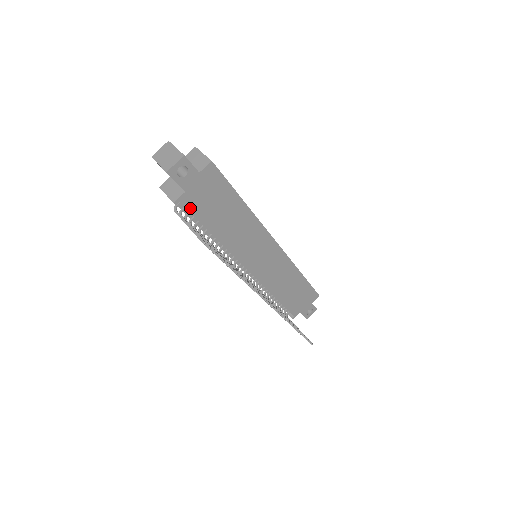
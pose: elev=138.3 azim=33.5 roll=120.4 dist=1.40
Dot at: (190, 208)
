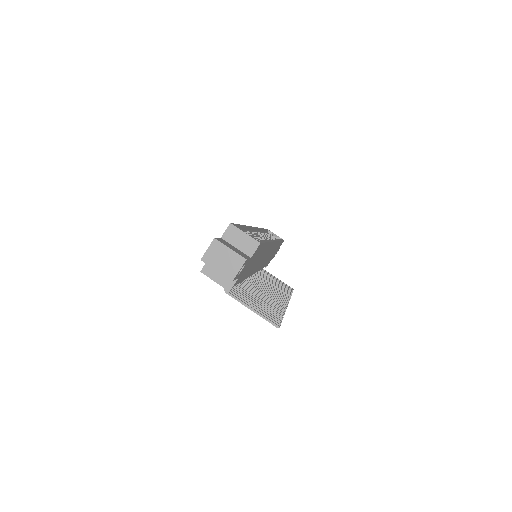
Dot at: (237, 282)
